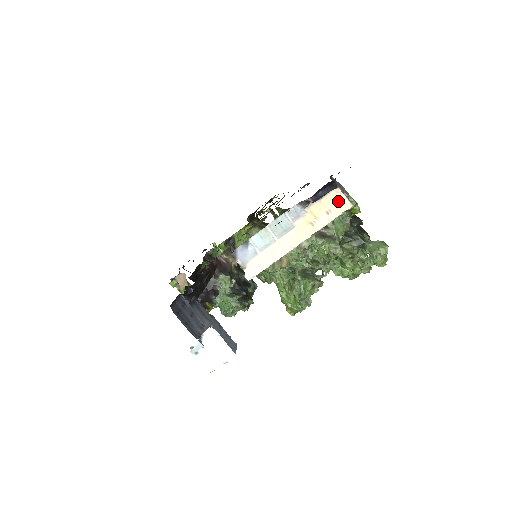
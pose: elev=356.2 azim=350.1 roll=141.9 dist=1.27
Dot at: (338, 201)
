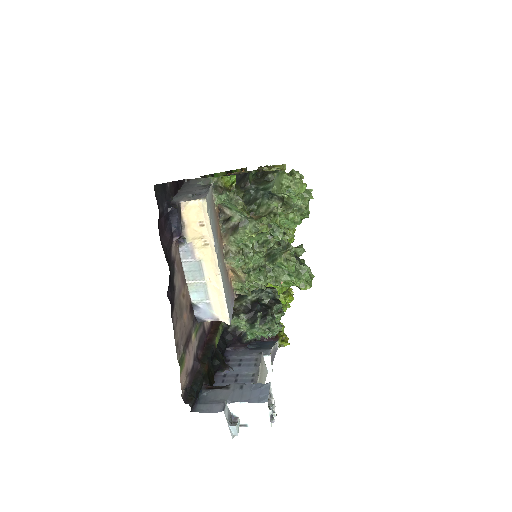
Dot at: (195, 210)
